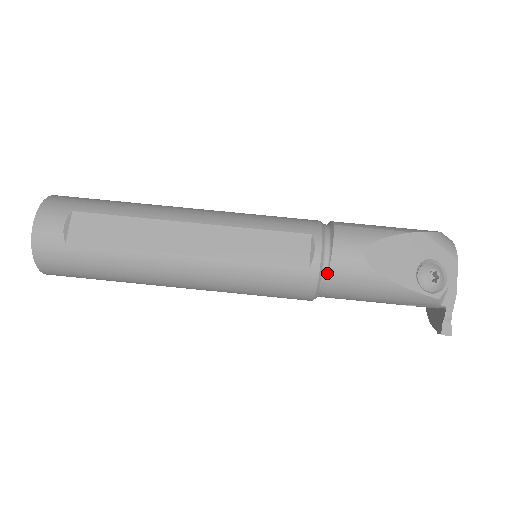
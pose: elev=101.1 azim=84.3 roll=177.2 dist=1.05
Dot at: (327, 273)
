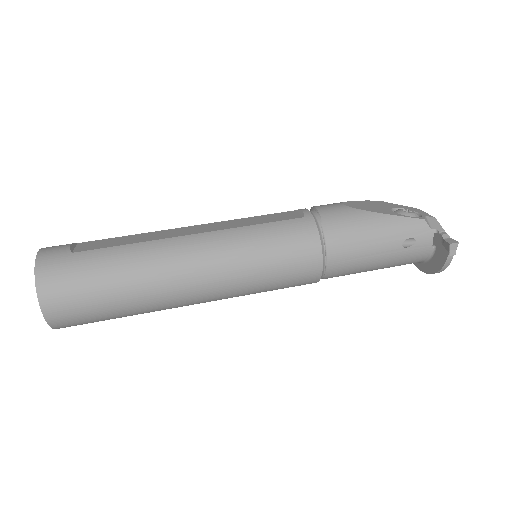
Dot at: (321, 220)
